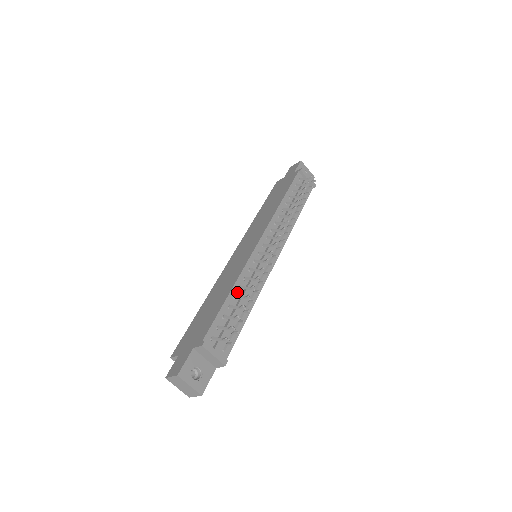
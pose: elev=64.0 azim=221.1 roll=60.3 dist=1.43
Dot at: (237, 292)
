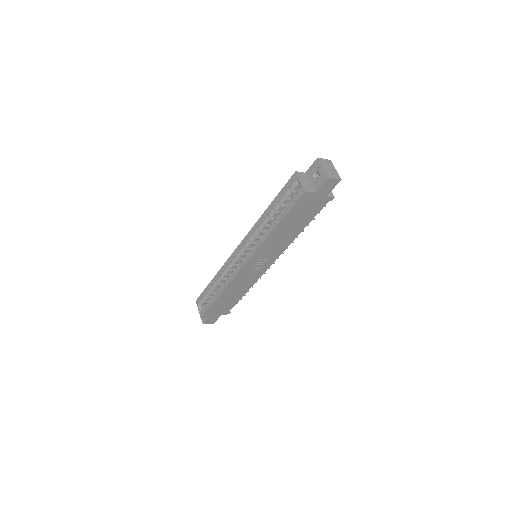
Dot at: occluded
